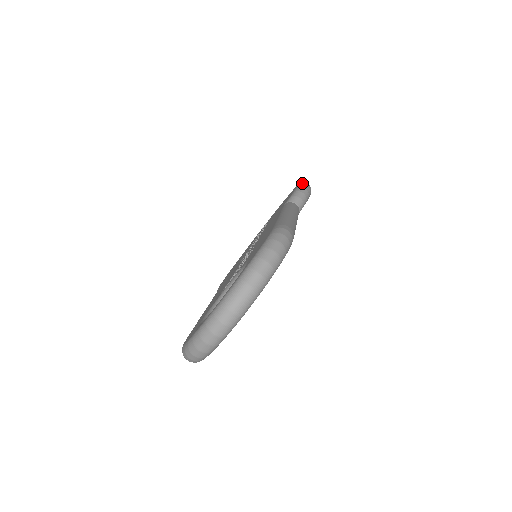
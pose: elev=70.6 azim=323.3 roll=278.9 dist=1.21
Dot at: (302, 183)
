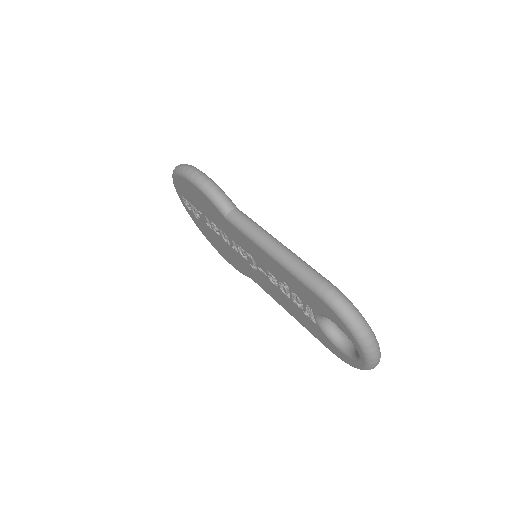
Dot at: (196, 182)
